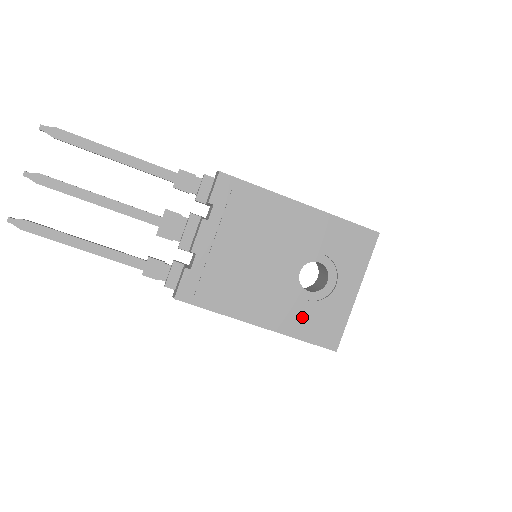
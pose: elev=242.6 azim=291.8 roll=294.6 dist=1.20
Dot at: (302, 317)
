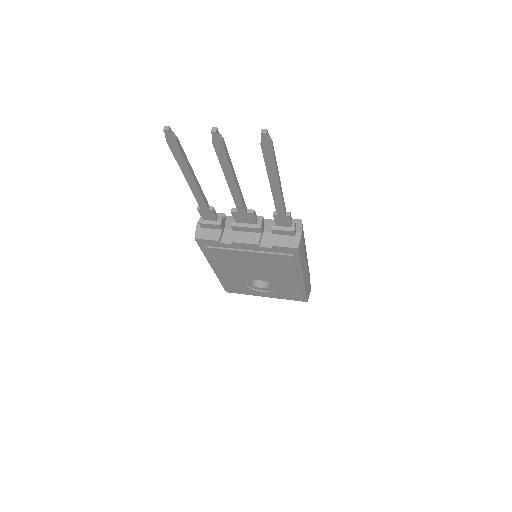
Dot at: (233, 283)
